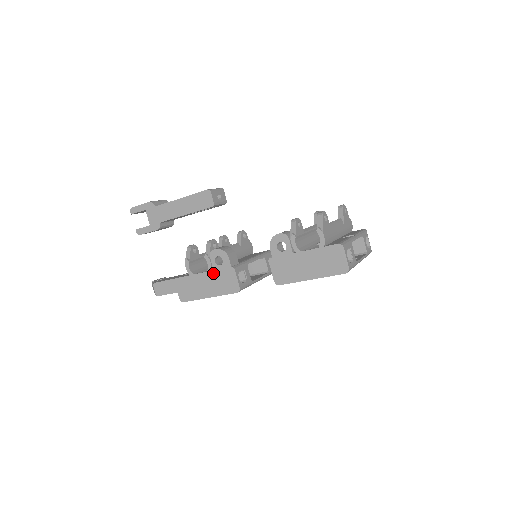
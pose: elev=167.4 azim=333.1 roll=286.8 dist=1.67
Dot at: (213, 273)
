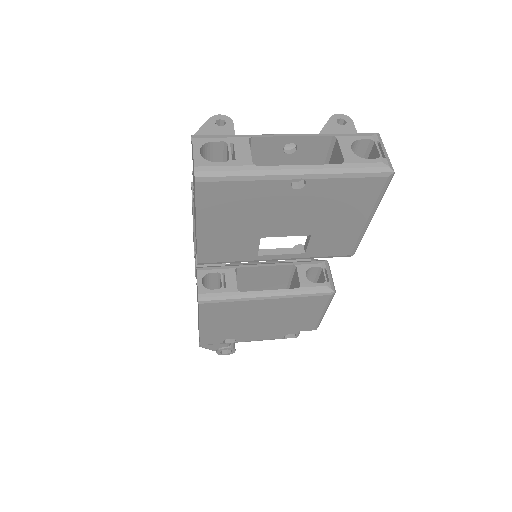
Dot at: occluded
